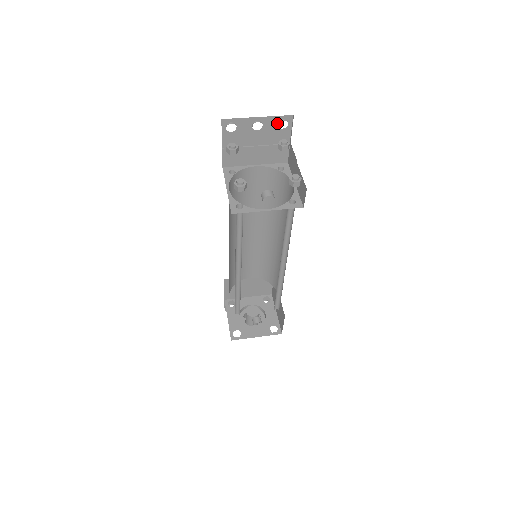
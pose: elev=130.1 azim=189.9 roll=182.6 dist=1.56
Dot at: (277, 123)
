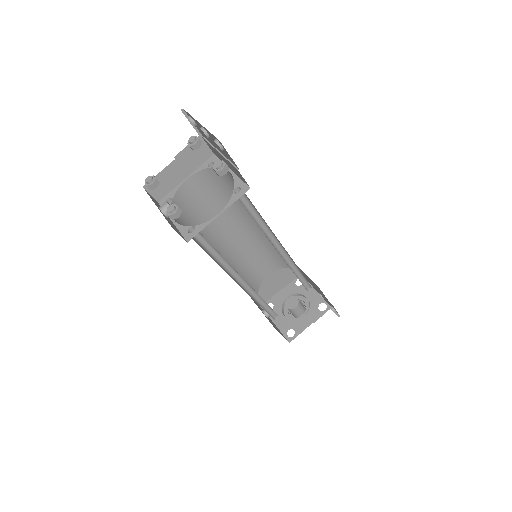
Dot at: occluded
